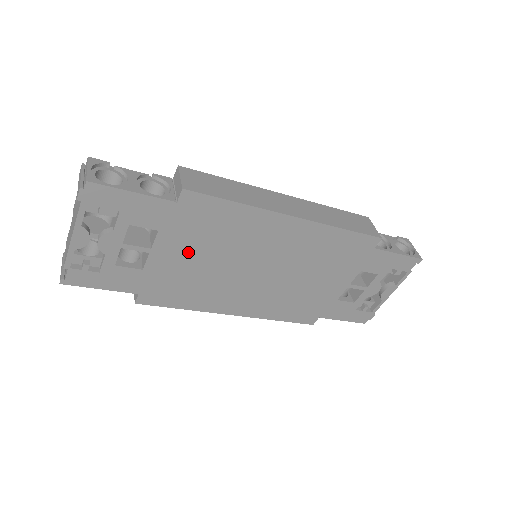
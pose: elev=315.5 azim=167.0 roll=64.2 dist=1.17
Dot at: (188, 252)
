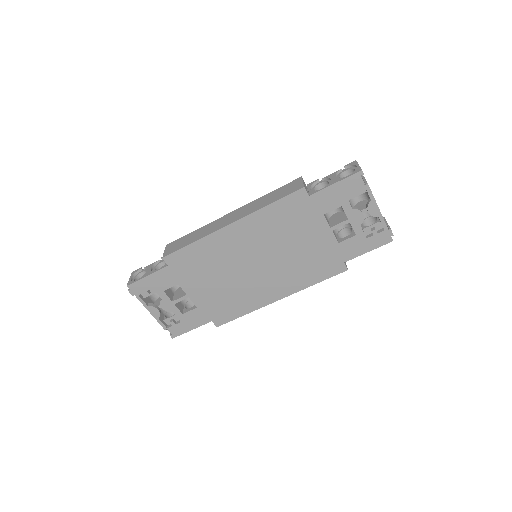
Dot at: (205, 284)
